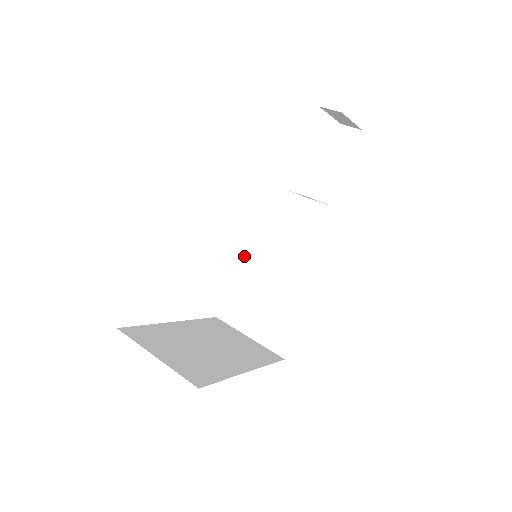
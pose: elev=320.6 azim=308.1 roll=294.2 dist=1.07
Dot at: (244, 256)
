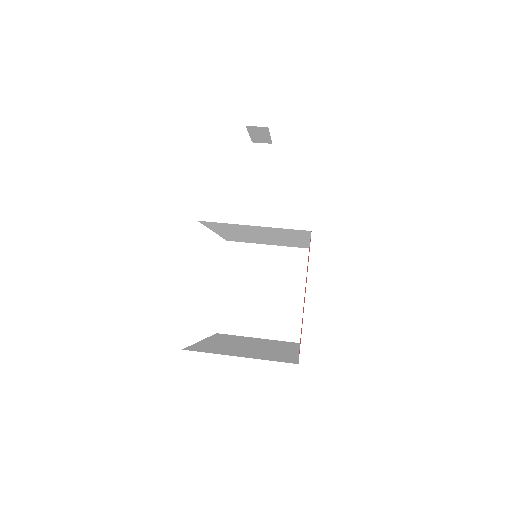
Dot at: (228, 267)
